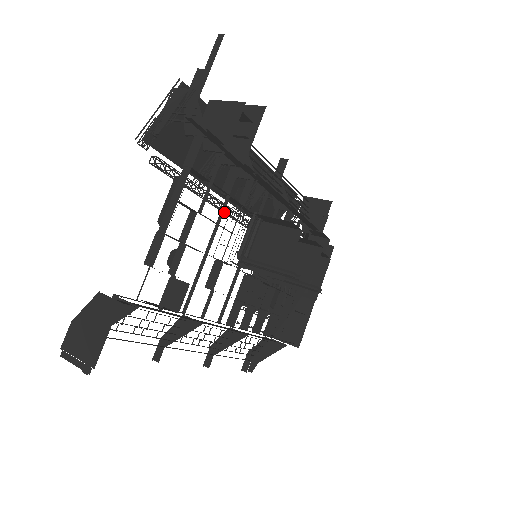
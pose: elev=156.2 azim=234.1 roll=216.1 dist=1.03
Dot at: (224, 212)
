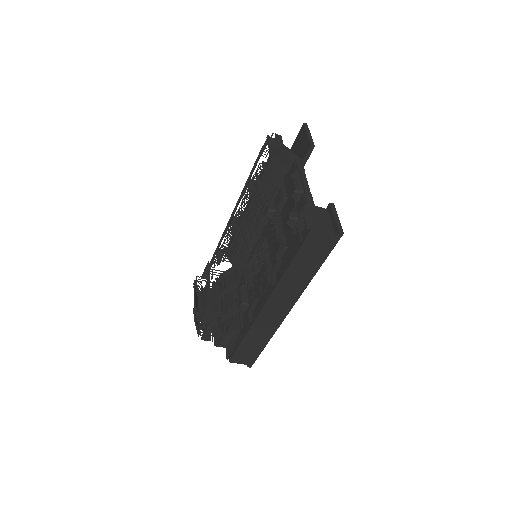
Dot at: (234, 226)
